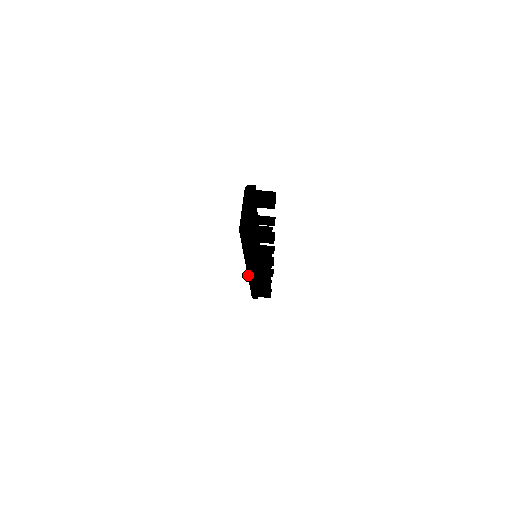
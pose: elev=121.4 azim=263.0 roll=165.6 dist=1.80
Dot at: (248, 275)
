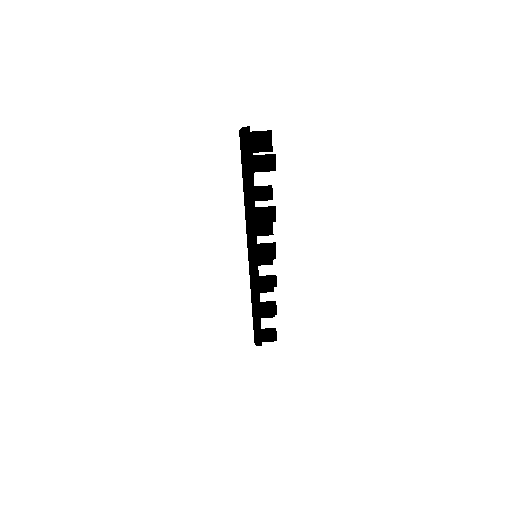
Dot at: (251, 276)
